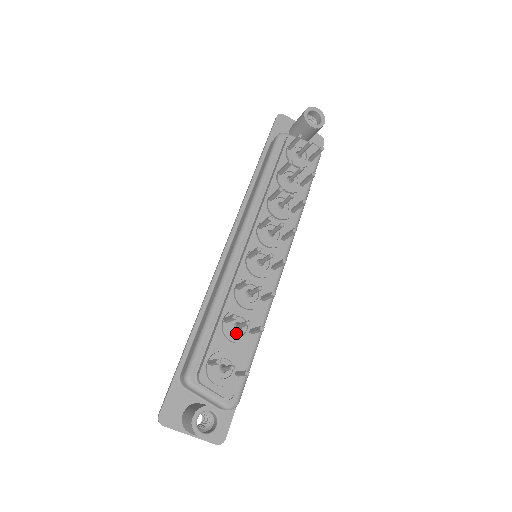
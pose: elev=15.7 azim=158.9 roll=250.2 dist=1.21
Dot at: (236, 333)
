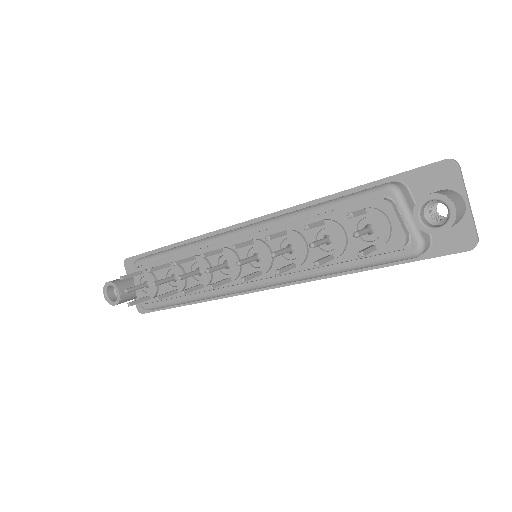
Dot at: occluded
